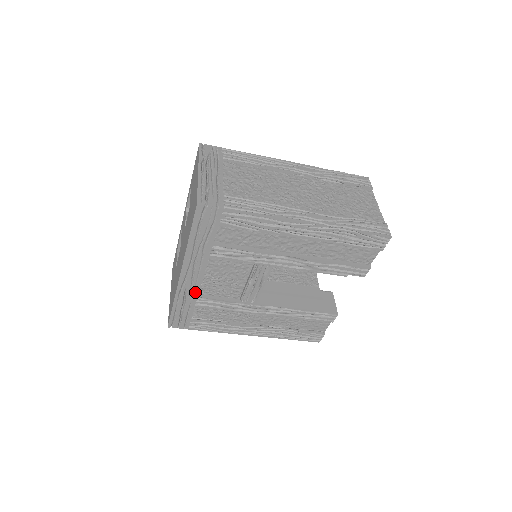
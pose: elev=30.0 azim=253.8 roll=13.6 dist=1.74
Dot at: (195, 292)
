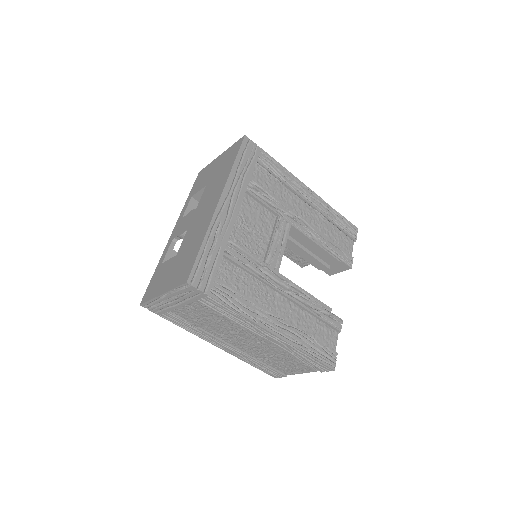
Dot at: (227, 231)
